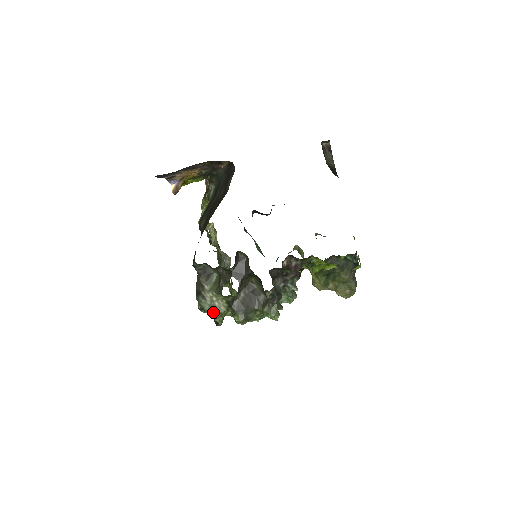
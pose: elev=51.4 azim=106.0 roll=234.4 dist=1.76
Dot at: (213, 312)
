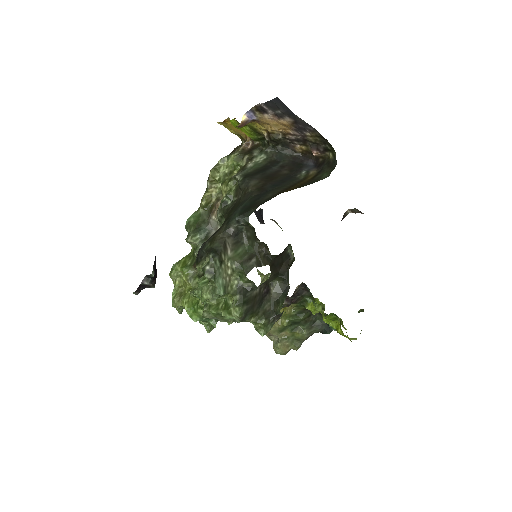
Dot at: (221, 285)
